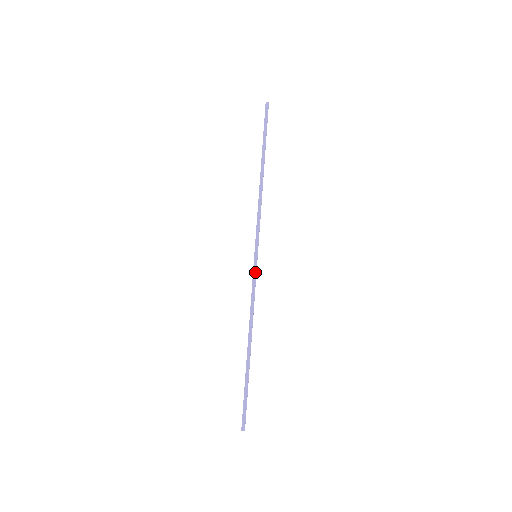
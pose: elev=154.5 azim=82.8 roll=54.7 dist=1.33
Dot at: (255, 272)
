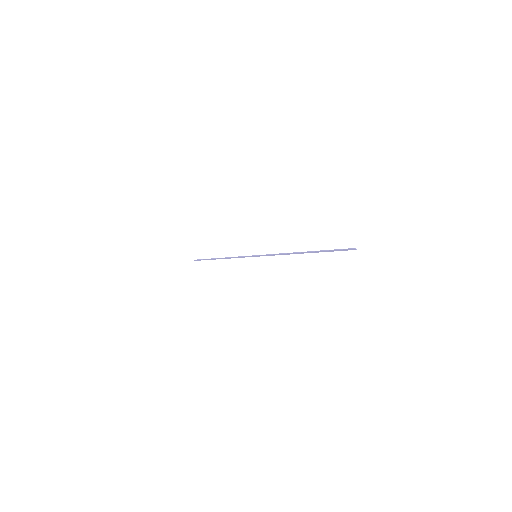
Dot at: (264, 255)
